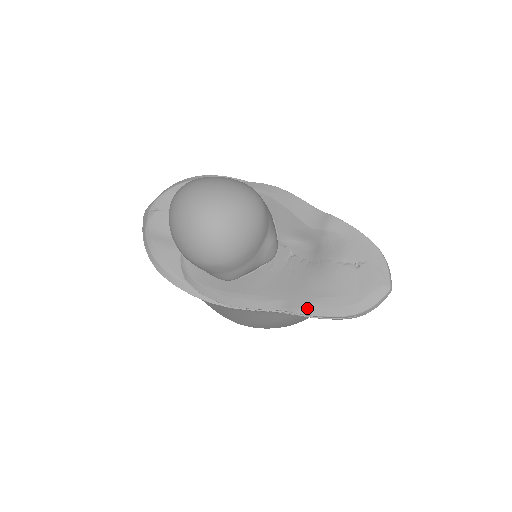
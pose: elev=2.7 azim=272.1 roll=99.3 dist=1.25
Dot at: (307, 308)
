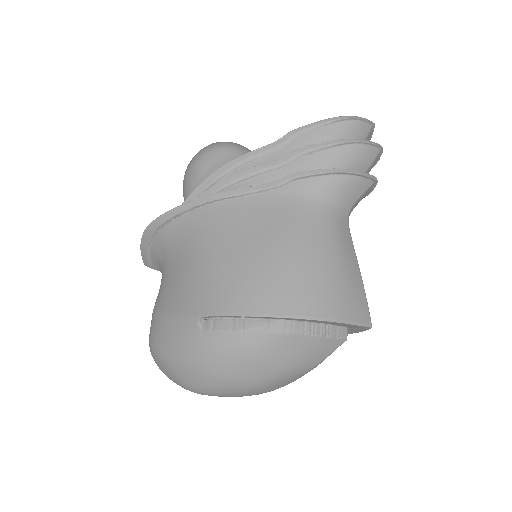
Dot at: (300, 131)
